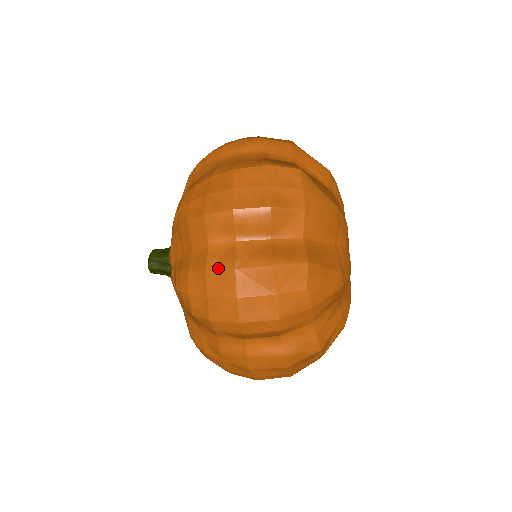
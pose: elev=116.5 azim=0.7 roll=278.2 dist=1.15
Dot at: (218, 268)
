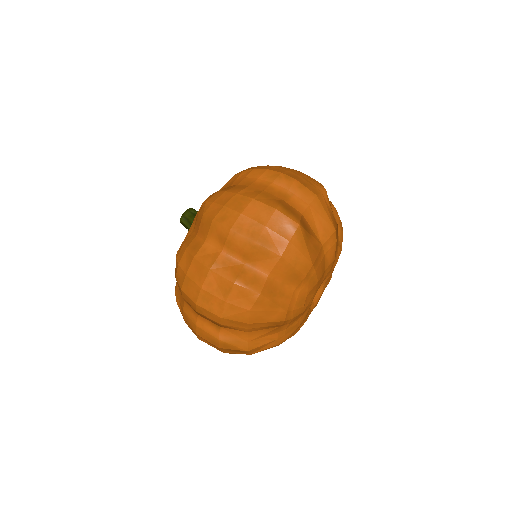
Dot at: (201, 261)
